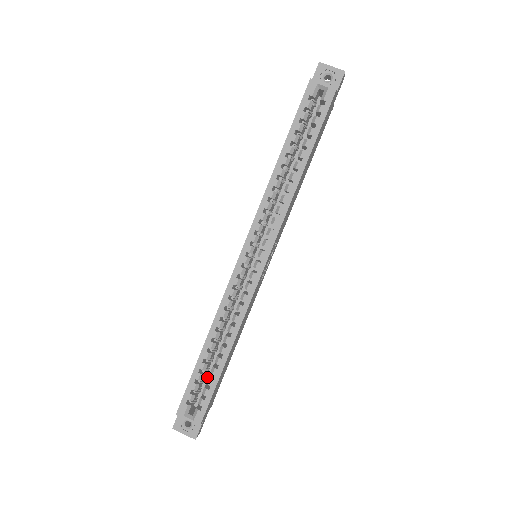
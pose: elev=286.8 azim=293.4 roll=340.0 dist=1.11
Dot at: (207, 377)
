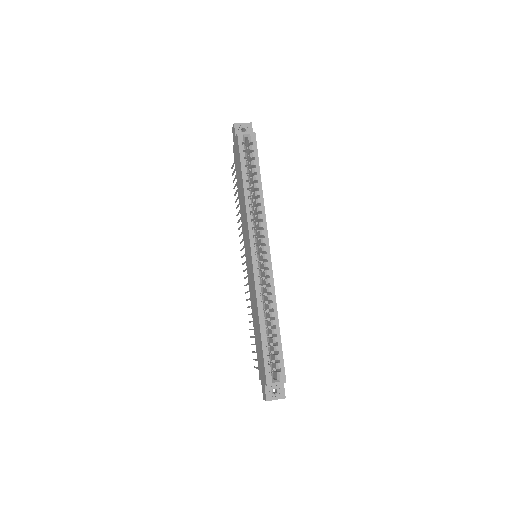
Dot at: occluded
